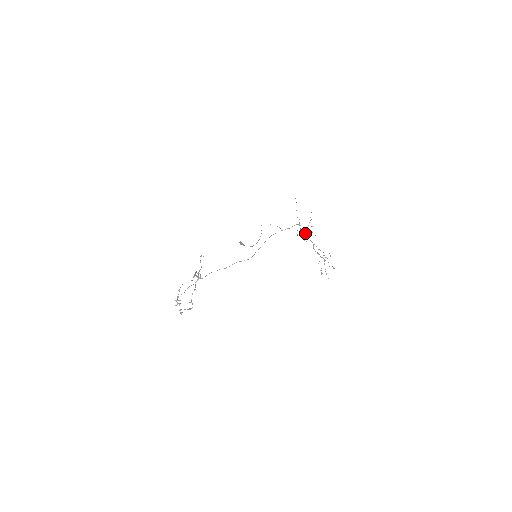
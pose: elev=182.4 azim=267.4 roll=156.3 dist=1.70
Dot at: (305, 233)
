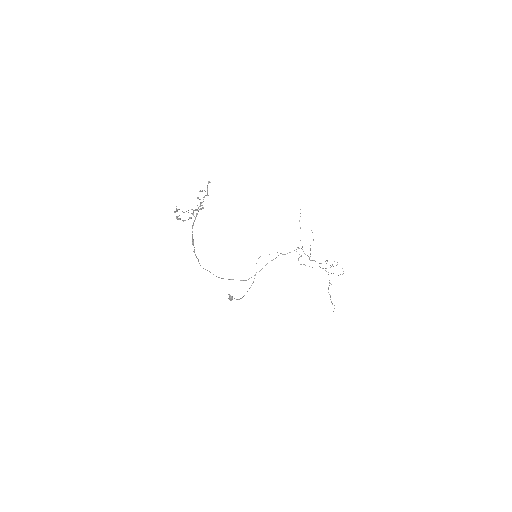
Dot at: (307, 255)
